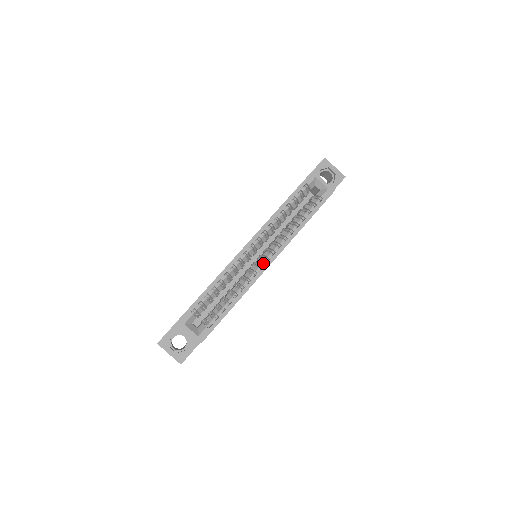
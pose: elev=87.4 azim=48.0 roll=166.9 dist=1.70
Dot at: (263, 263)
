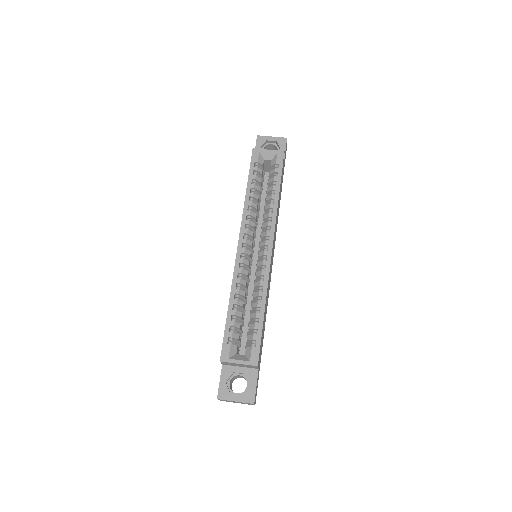
Dot at: (264, 253)
